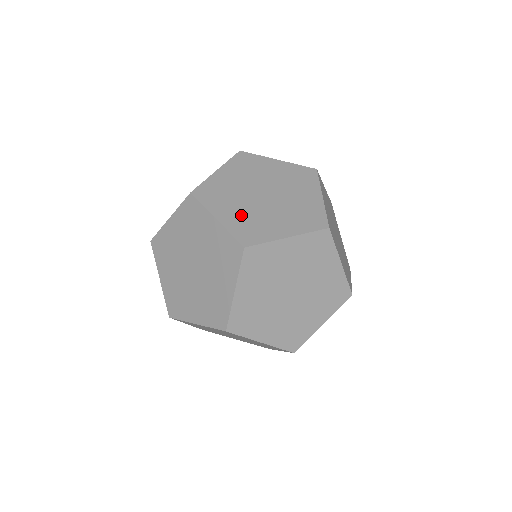
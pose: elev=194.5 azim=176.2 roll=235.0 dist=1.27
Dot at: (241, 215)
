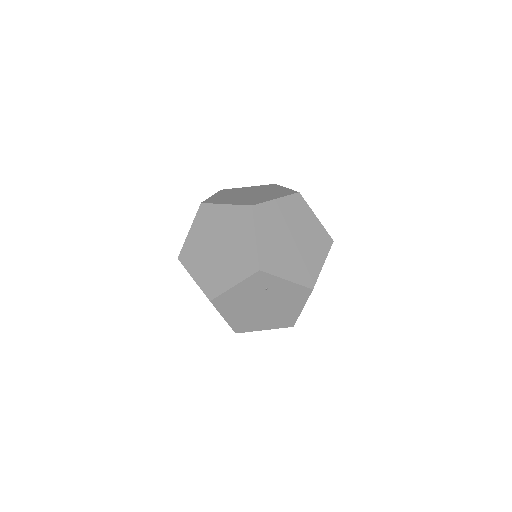
Dot at: occluded
